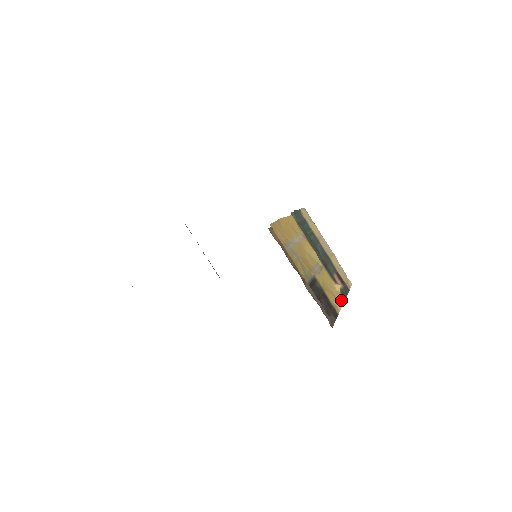
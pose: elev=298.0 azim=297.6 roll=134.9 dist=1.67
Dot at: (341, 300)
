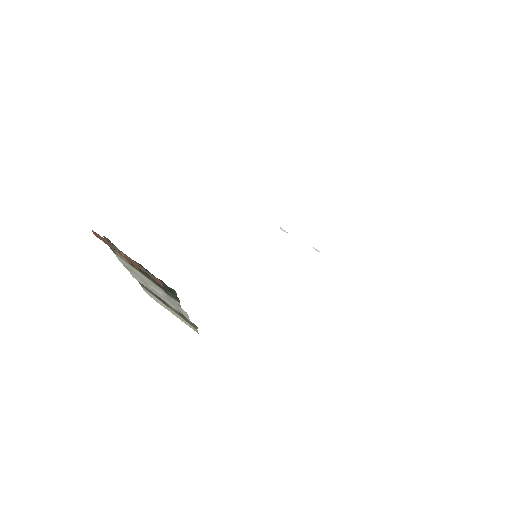
Dot at: occluded
